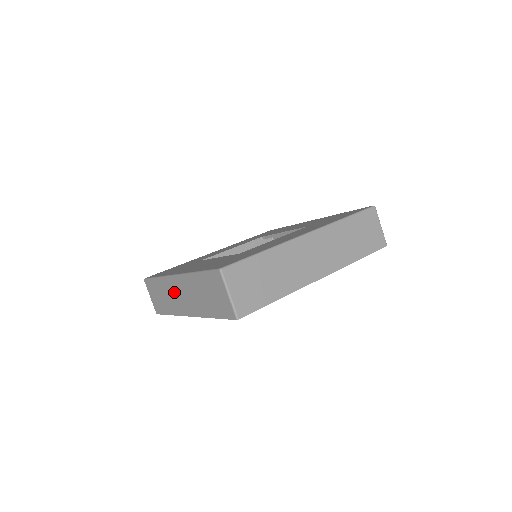
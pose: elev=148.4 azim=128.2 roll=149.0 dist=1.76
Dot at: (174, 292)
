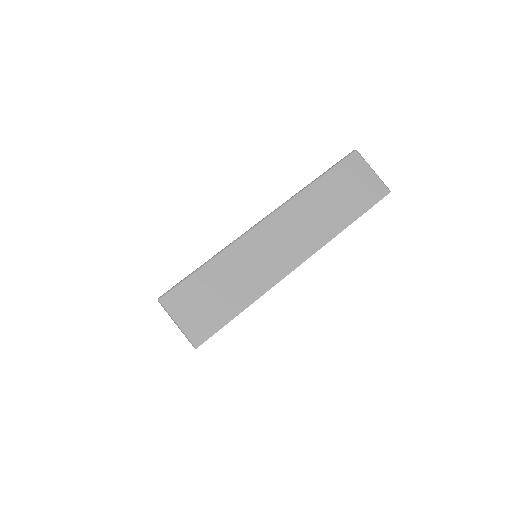
Dot at: occluded
